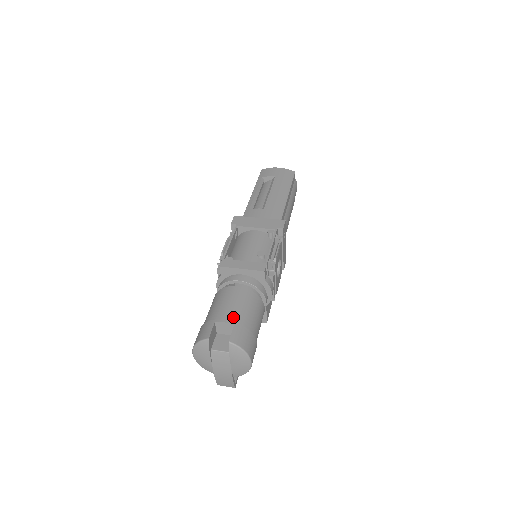
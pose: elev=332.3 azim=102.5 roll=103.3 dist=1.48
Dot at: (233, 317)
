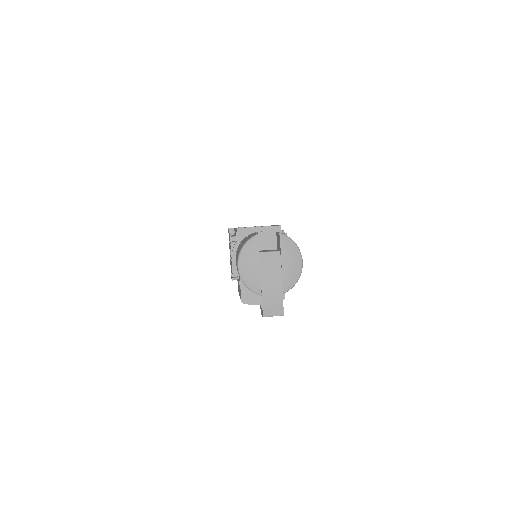
Dot at: occluded
